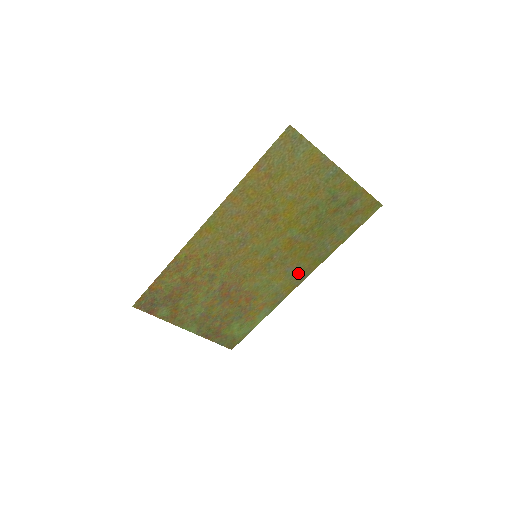
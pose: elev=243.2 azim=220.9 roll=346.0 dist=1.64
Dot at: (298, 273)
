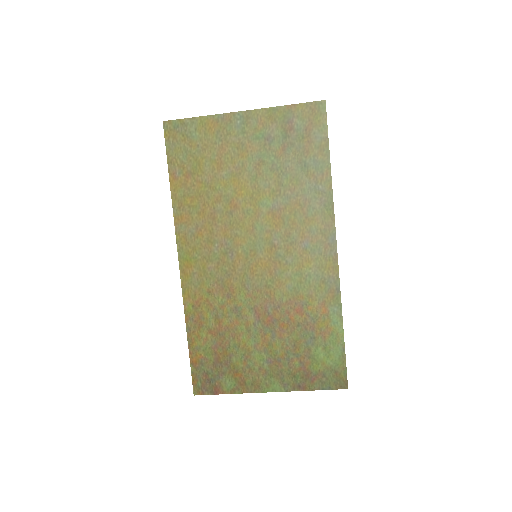
Dot at: (321, 241)
